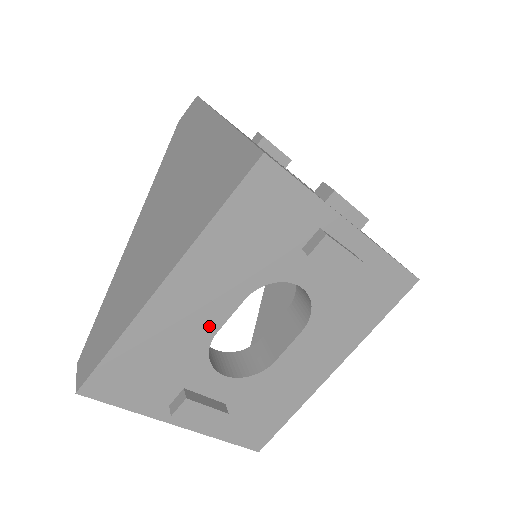
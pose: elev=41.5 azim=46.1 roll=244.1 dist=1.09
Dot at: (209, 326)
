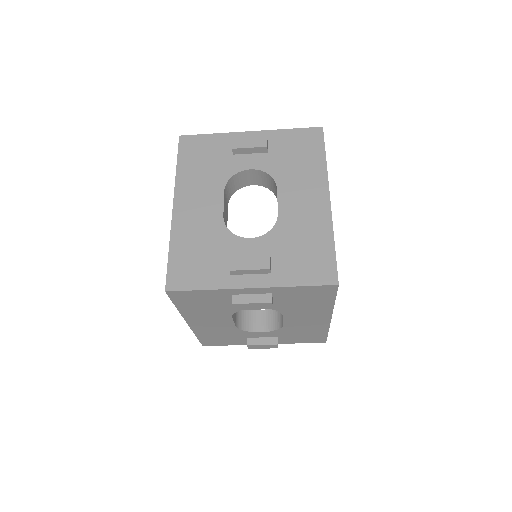
Dot at: (228, 326)
